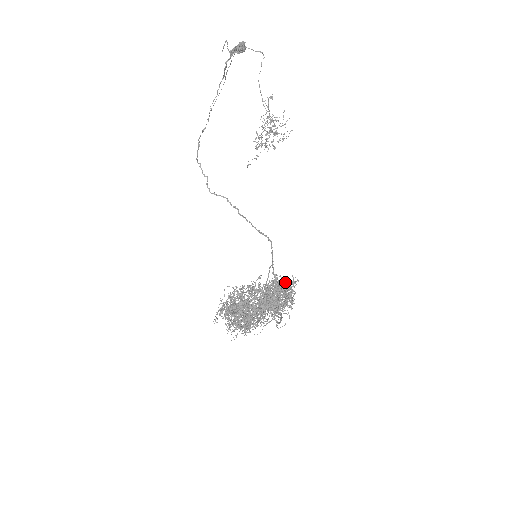
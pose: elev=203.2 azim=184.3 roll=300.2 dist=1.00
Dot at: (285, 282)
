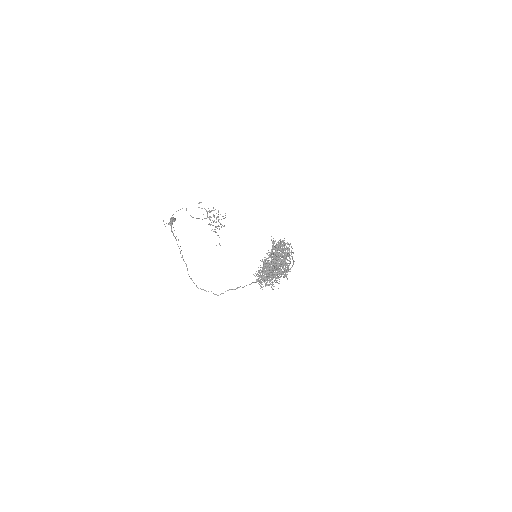
Dot at: occluded
